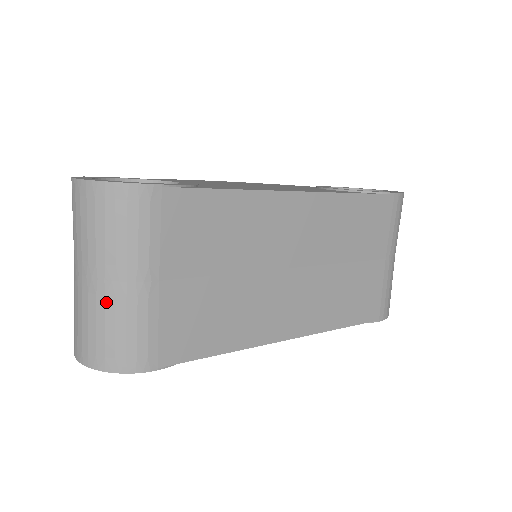
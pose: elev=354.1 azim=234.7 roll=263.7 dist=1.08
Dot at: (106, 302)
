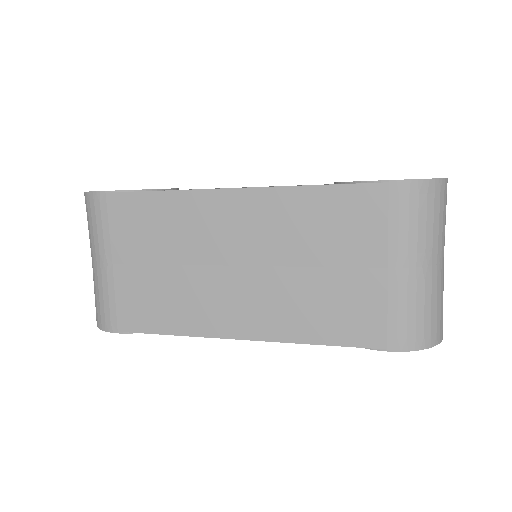
Dot at: (93, 276)
